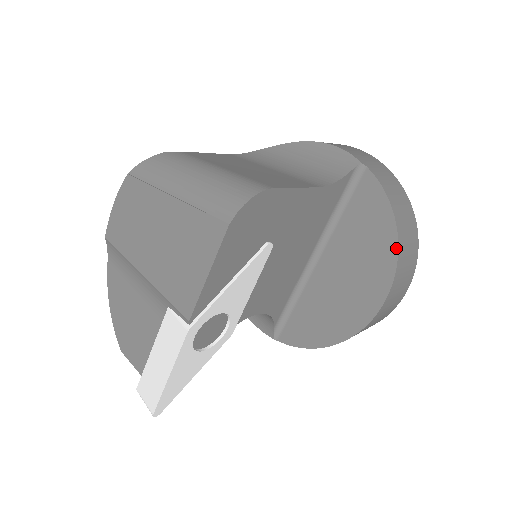
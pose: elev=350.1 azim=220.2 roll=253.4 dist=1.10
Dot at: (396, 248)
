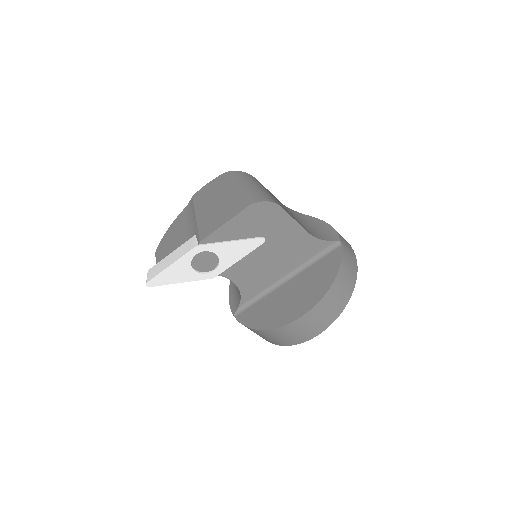
Dot at: (327, 290)
